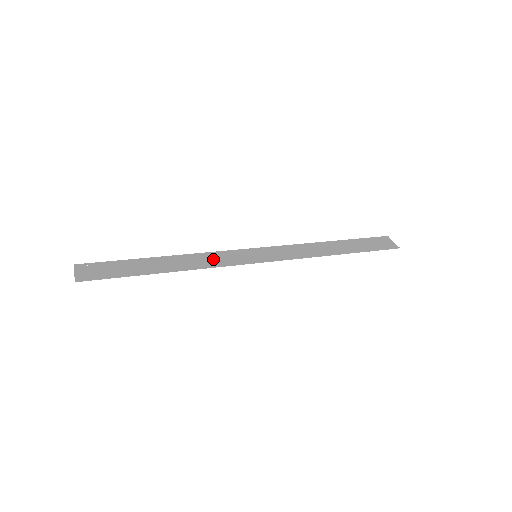
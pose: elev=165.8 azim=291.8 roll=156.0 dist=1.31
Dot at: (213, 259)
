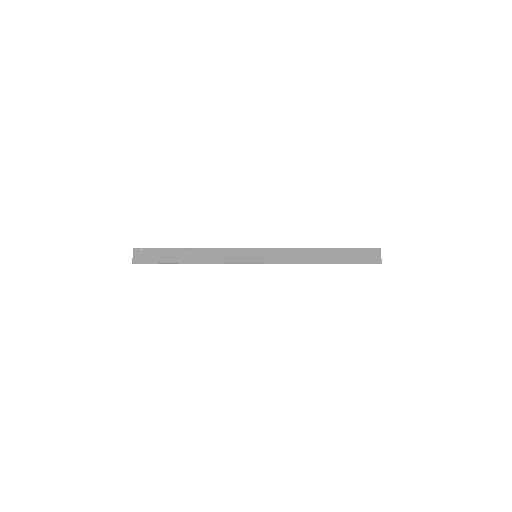
Dot at: (224, 255)
